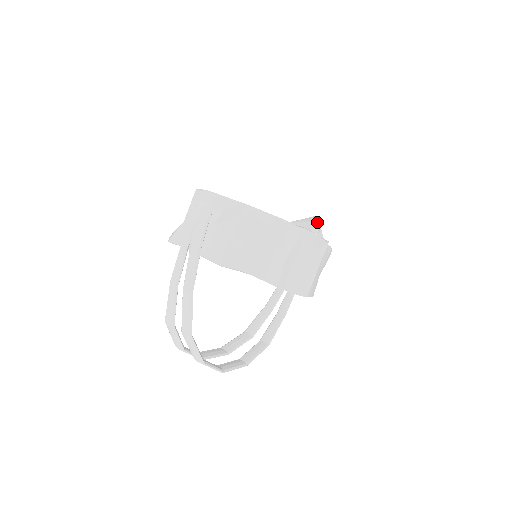
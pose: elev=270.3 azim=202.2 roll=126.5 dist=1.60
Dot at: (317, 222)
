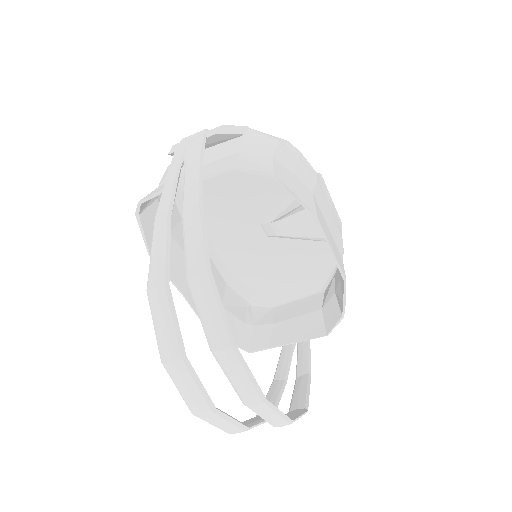
Dot at: occluded
